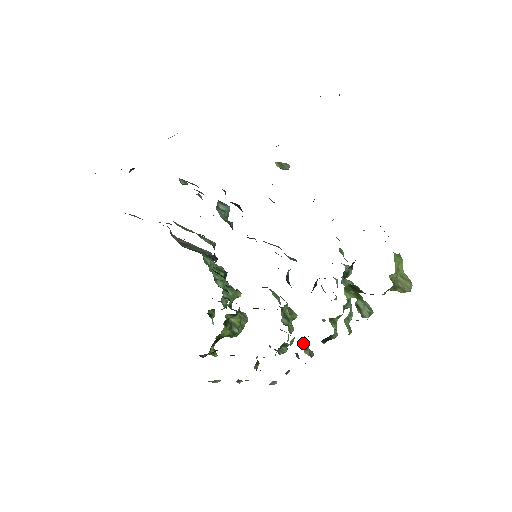
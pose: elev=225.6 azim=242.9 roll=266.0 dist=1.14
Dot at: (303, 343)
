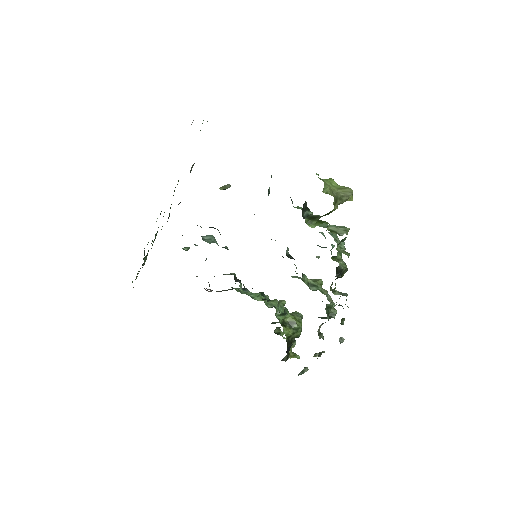
Dot at: occluded
